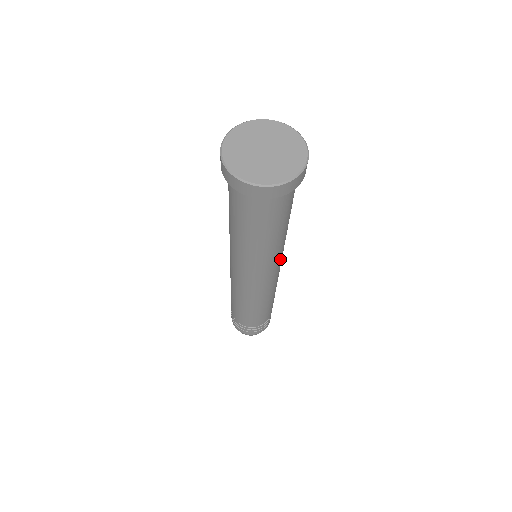
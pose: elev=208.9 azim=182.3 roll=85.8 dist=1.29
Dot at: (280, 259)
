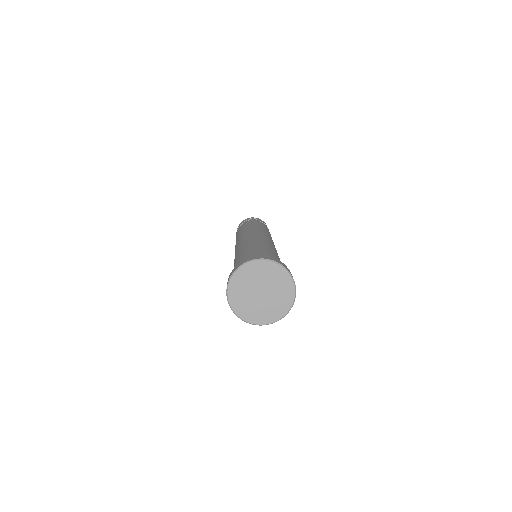
Dot at: occluded
